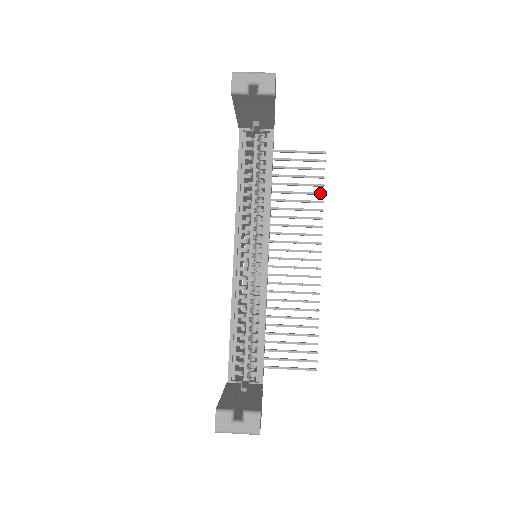
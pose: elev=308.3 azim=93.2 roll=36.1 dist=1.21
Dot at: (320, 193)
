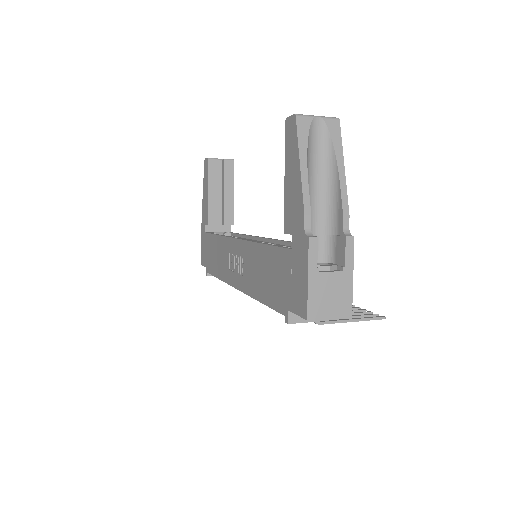
Dot at: occluded
